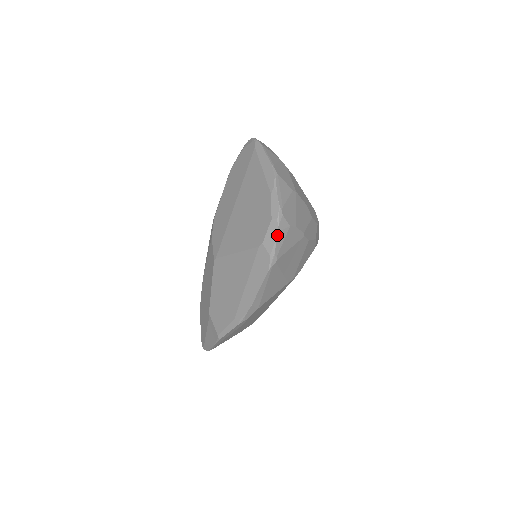
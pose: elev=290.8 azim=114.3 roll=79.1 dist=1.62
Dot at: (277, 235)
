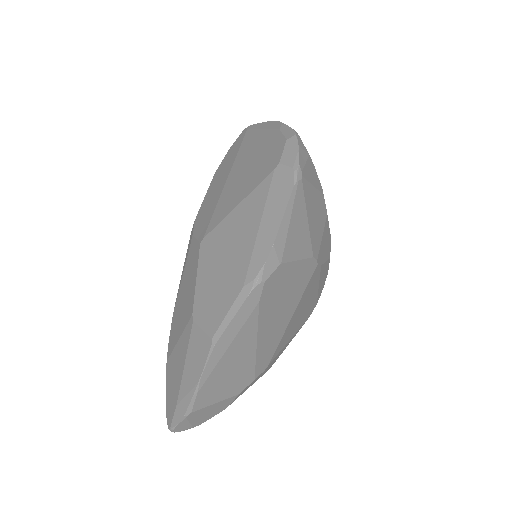
Dot at: (298, 148)
